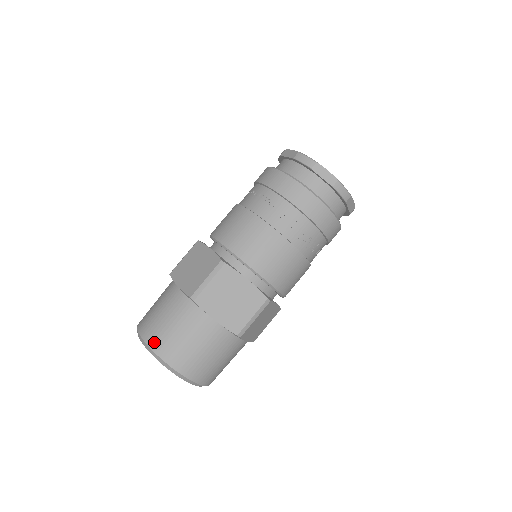
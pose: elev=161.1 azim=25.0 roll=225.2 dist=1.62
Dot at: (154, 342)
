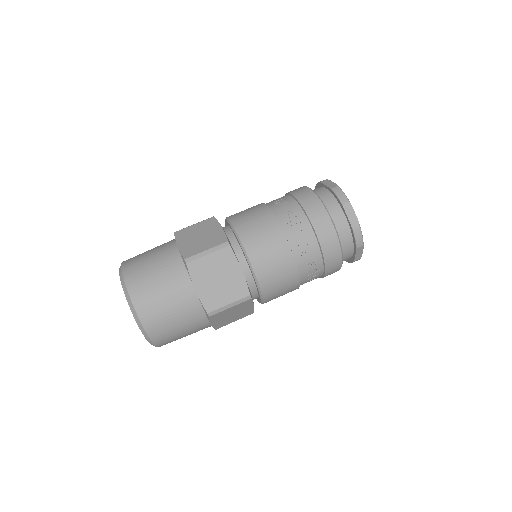
Dot at: occluded
